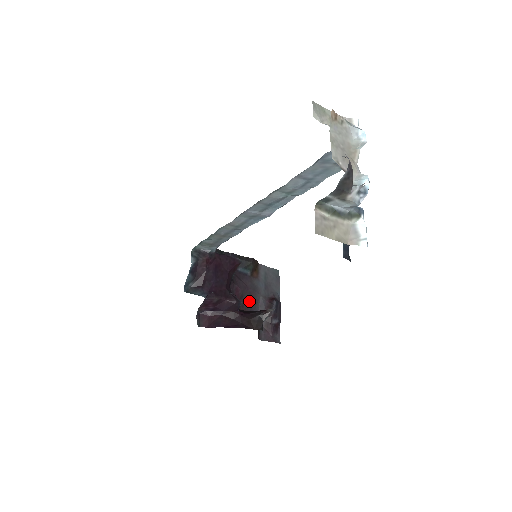
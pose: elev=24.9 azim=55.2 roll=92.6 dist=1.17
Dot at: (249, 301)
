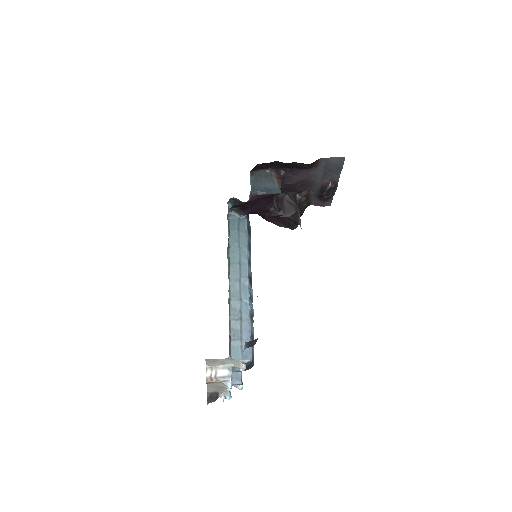
Dot at: (303, 186)
